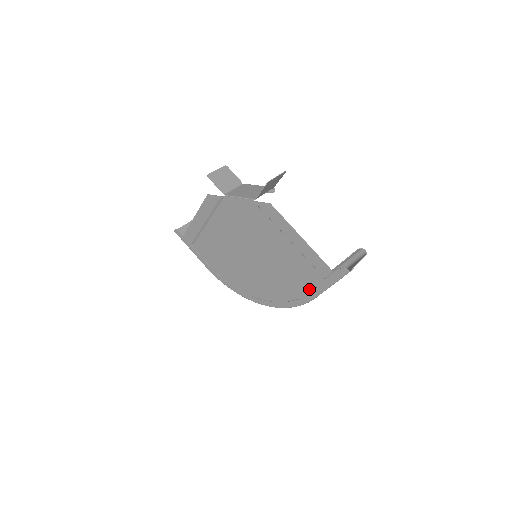
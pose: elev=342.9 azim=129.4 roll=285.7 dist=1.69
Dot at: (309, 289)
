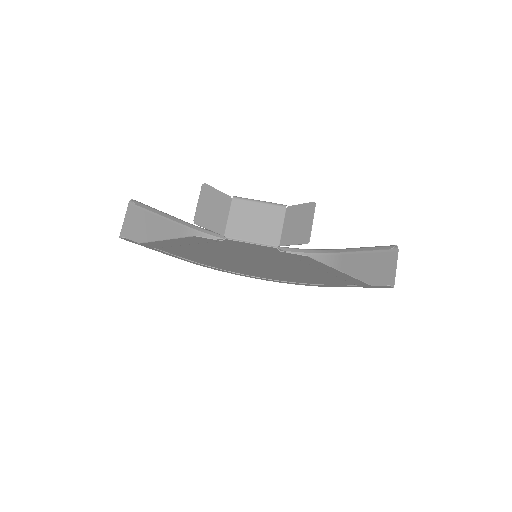
Dot at: (332, 284)
